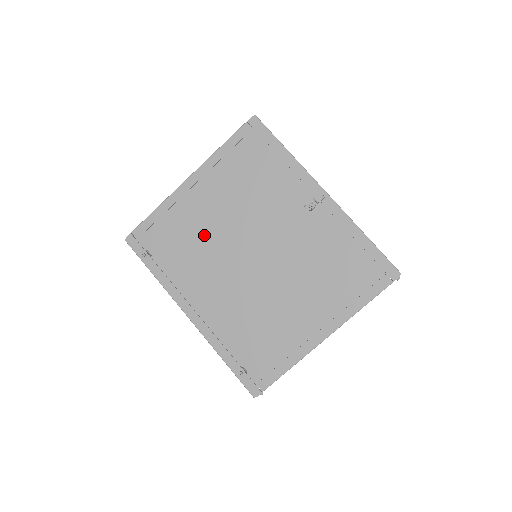
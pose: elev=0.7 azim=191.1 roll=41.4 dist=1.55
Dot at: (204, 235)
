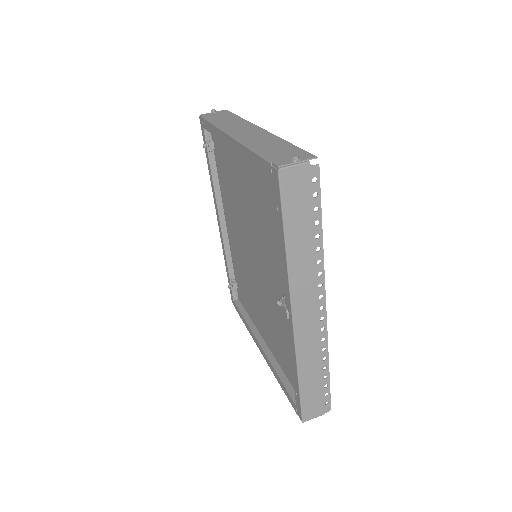
Dot at: (237, 190)
